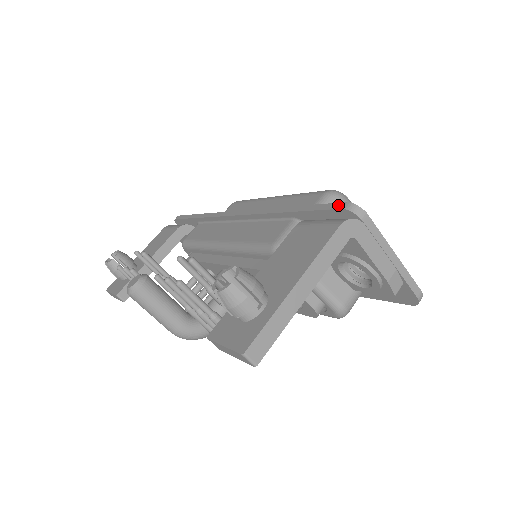
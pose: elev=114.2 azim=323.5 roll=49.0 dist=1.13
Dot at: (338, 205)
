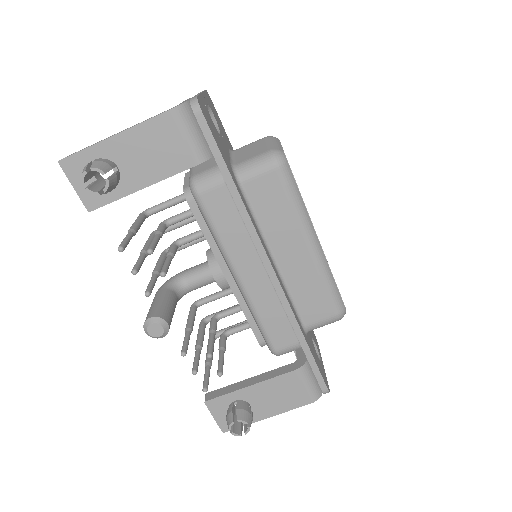
Dot at: (323, 386)
